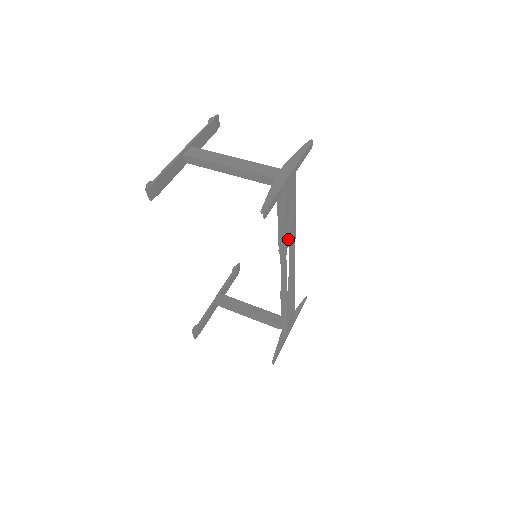
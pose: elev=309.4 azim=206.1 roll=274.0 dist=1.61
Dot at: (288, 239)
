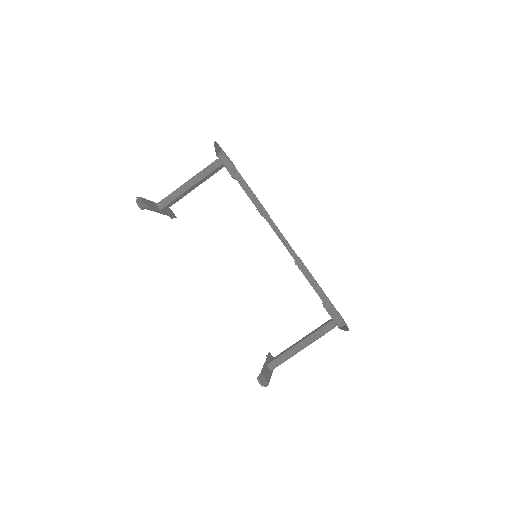
Dot at: occluded
